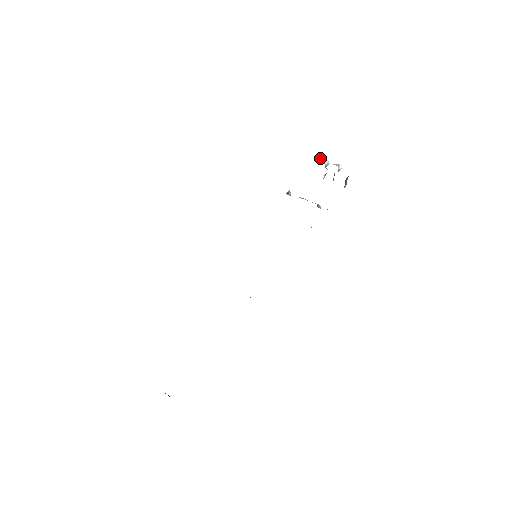
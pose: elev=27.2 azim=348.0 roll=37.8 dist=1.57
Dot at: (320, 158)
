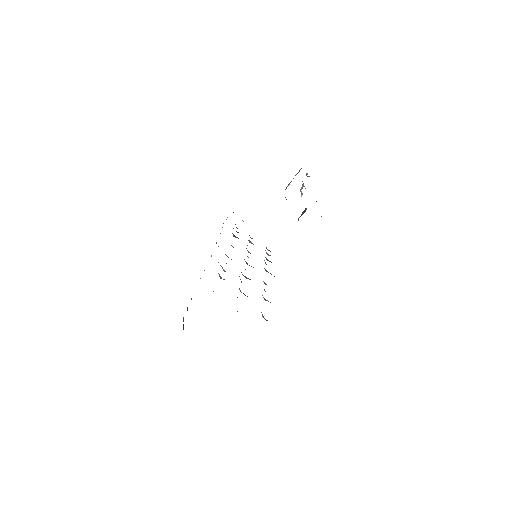
Dot at: occluded
